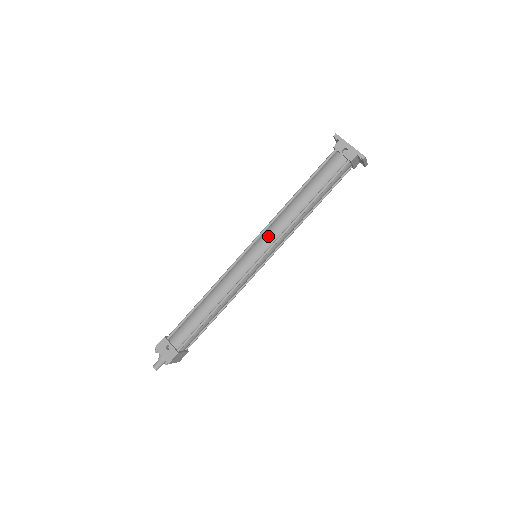
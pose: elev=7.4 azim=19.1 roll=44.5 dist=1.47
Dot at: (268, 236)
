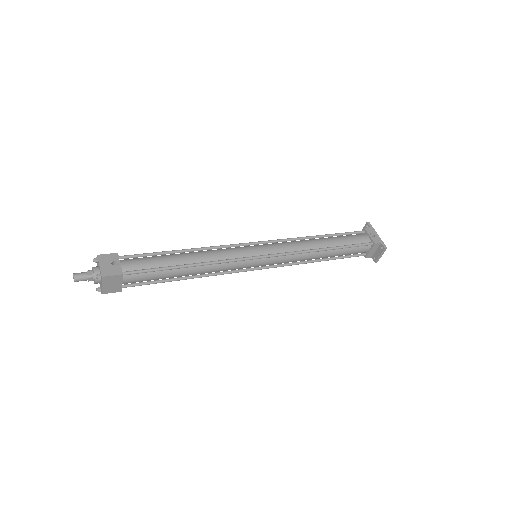
Dot at: (281, 245)
